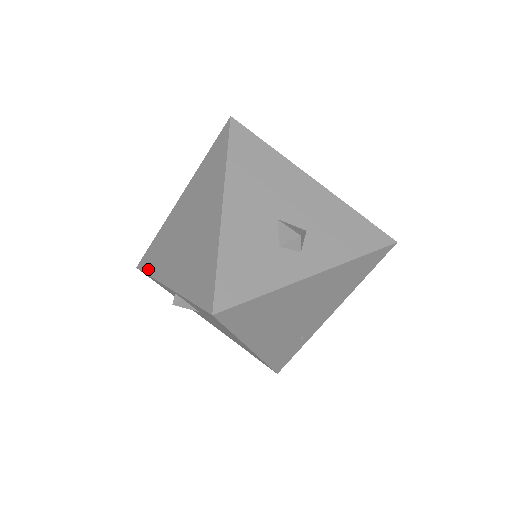
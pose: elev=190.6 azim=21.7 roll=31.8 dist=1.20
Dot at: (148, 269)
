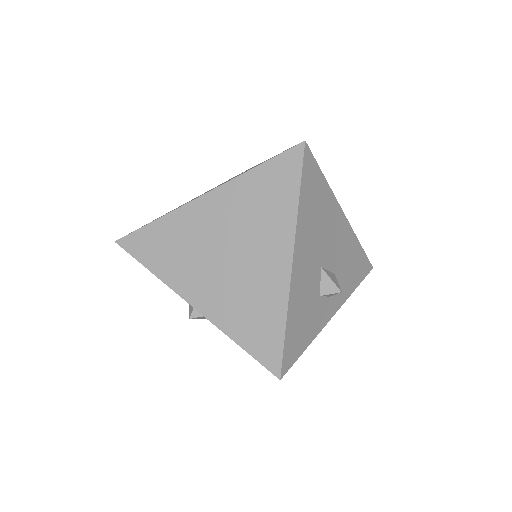
Dot at: (146, 261)
